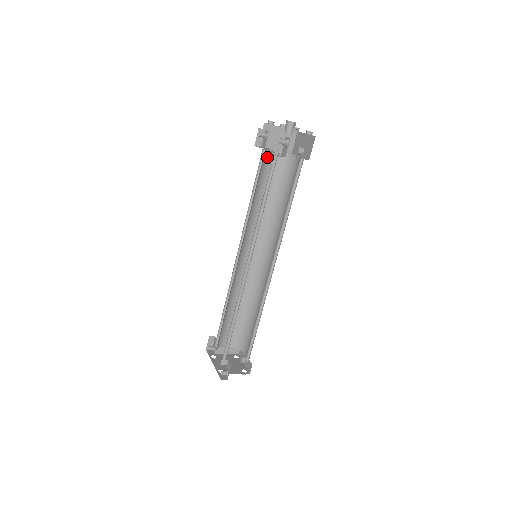
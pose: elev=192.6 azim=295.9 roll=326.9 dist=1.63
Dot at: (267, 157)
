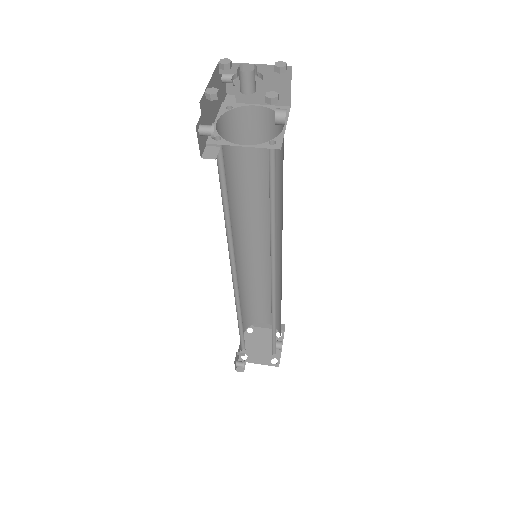
Dot at: (241, 119)
